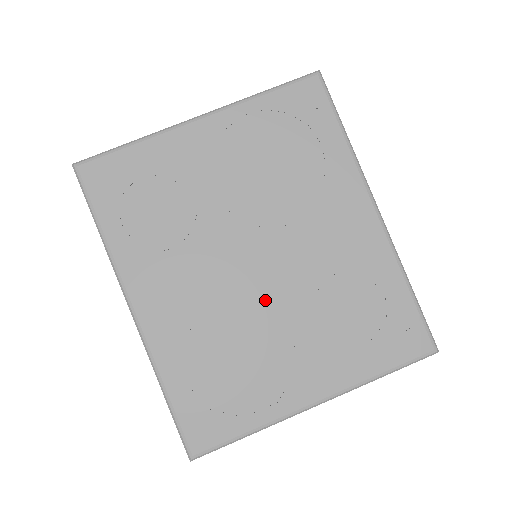
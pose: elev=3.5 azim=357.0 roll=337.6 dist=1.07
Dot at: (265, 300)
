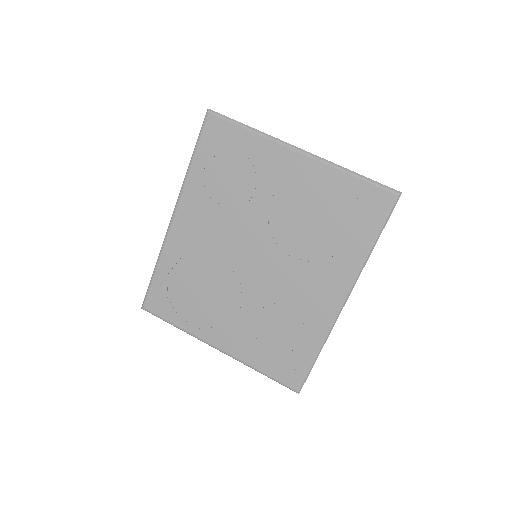
Dot at: (239, 281)
